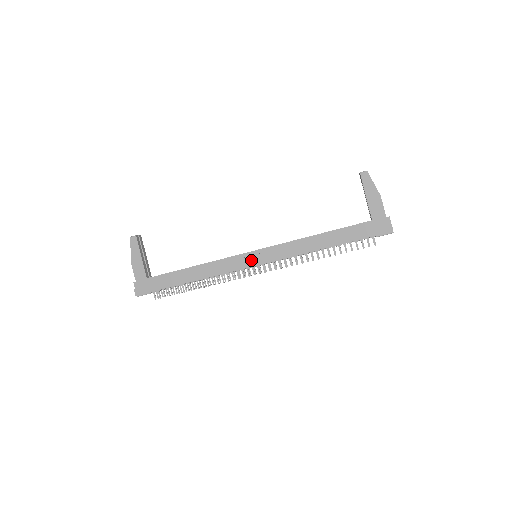
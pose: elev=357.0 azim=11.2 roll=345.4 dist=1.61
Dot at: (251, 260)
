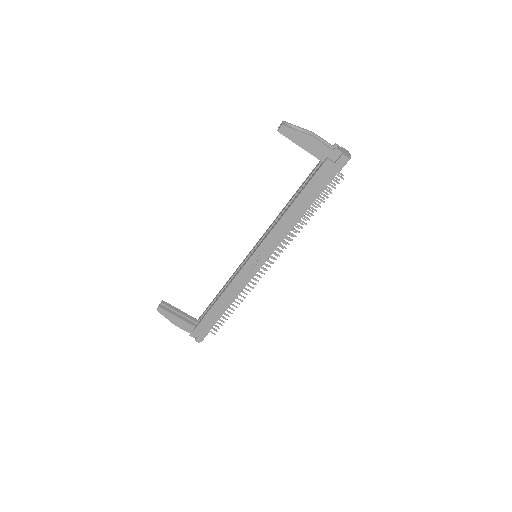
Dot at: (255, 265)
